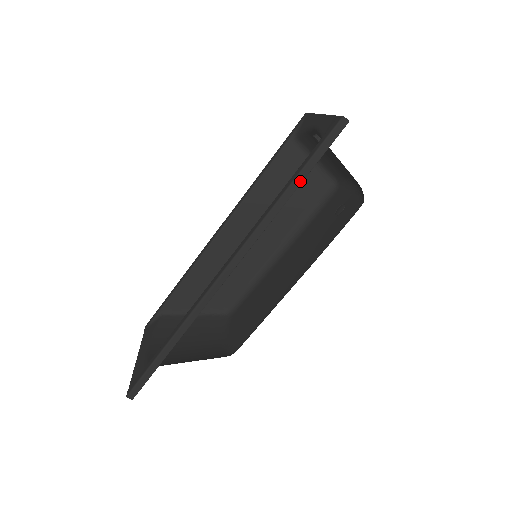
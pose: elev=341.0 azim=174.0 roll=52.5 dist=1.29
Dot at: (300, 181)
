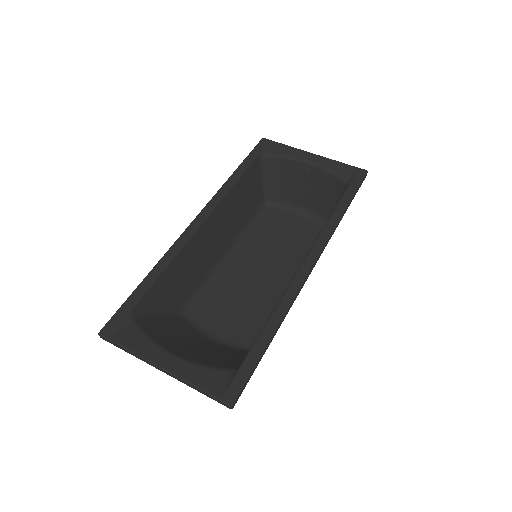
Dot at: (348, 206)
